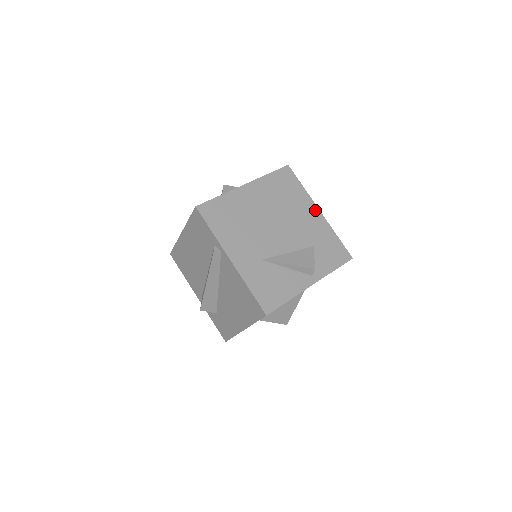
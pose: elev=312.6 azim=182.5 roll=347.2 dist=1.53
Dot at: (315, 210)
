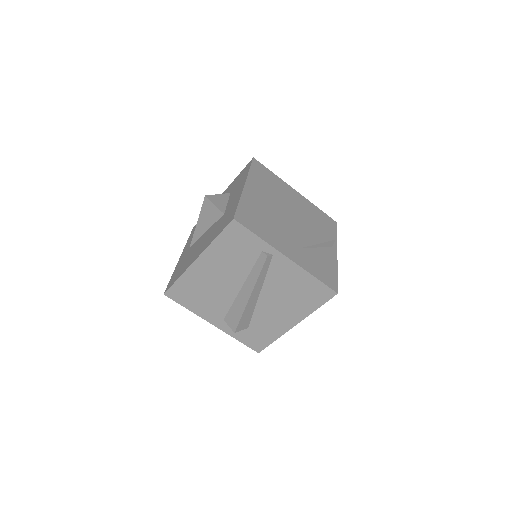
Dot at: (294, 192)
